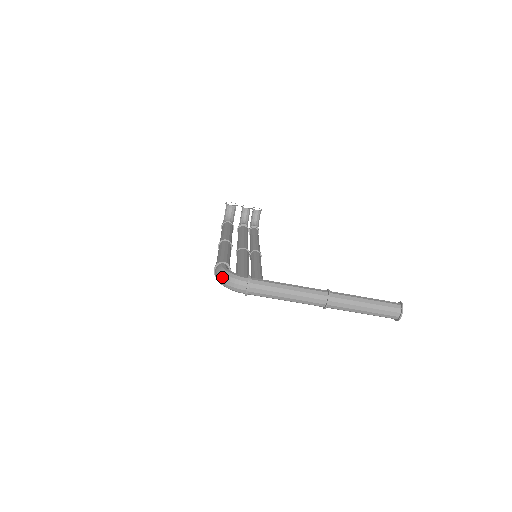
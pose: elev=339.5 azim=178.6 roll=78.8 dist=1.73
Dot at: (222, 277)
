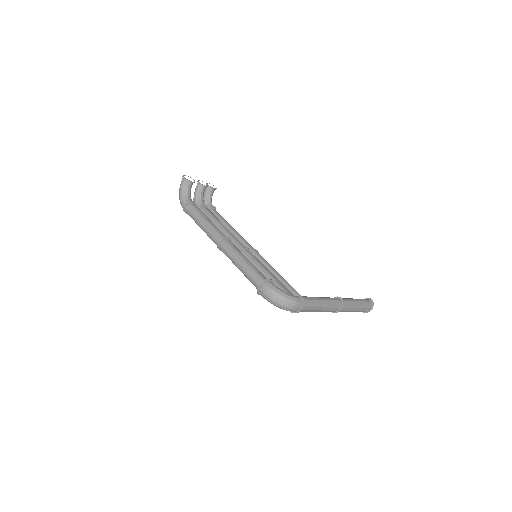
Dot at: (280, 299)
